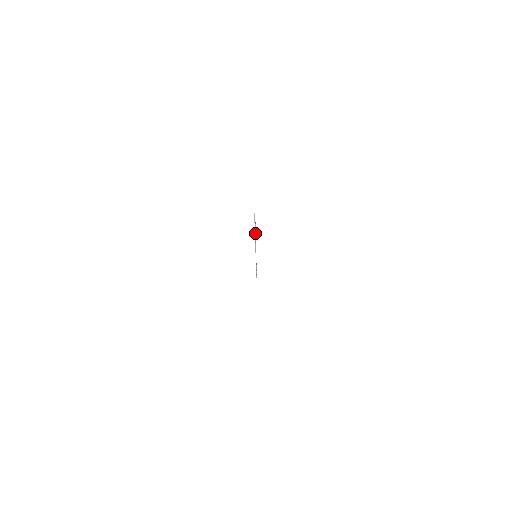
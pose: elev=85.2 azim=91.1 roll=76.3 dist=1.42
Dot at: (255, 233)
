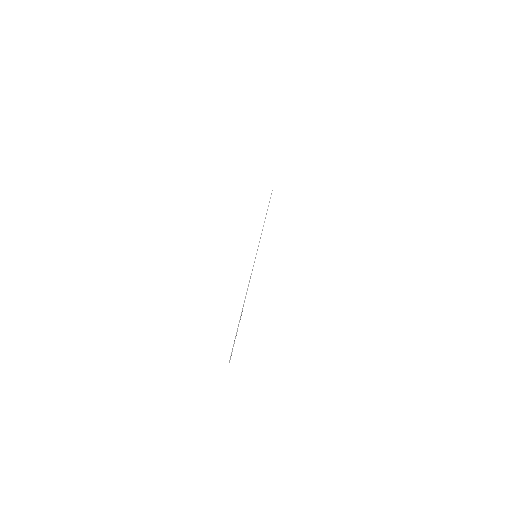
Dot at: occluded
